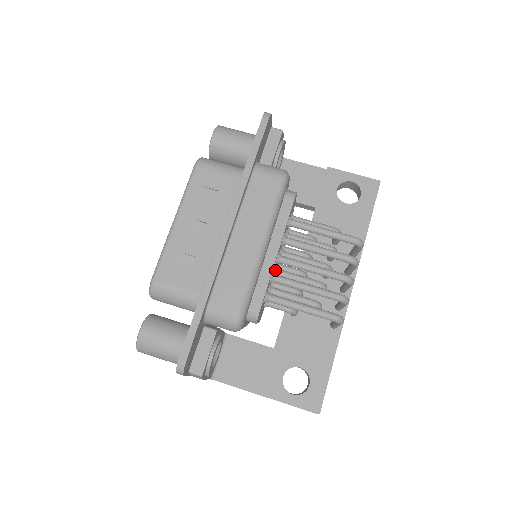
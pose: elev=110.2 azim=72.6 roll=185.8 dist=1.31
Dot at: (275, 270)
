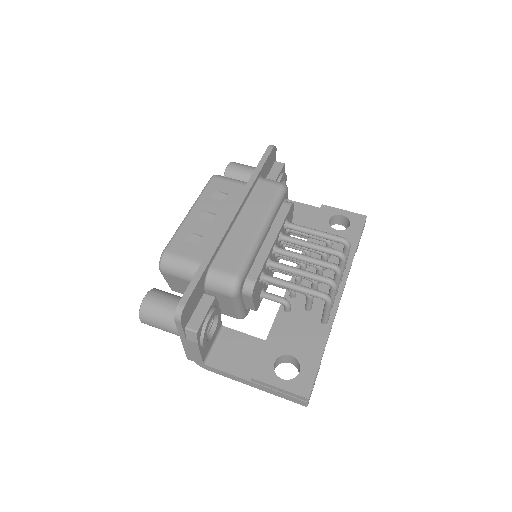
Dot at: occluded
